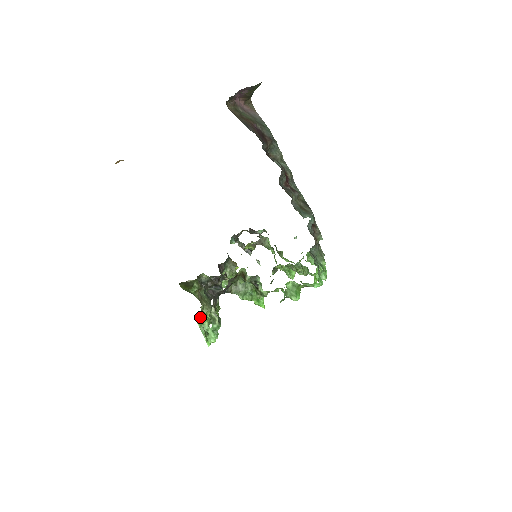
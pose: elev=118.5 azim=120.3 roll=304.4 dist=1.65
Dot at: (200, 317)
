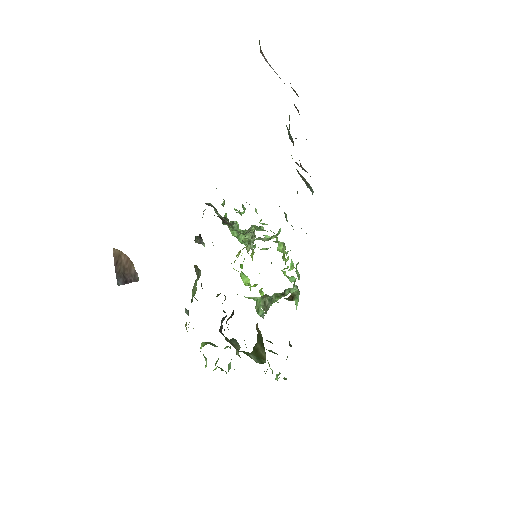
Dot at: occluded
